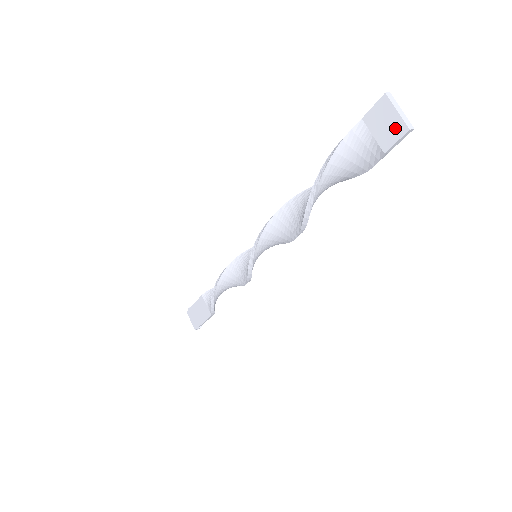
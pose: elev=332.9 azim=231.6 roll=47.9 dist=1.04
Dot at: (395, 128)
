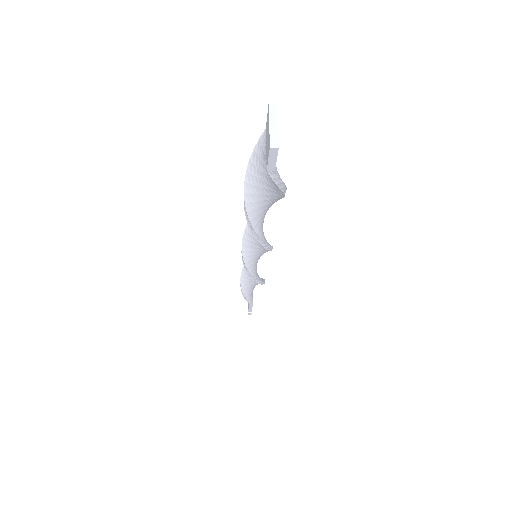
Dot at: (268, 143)
